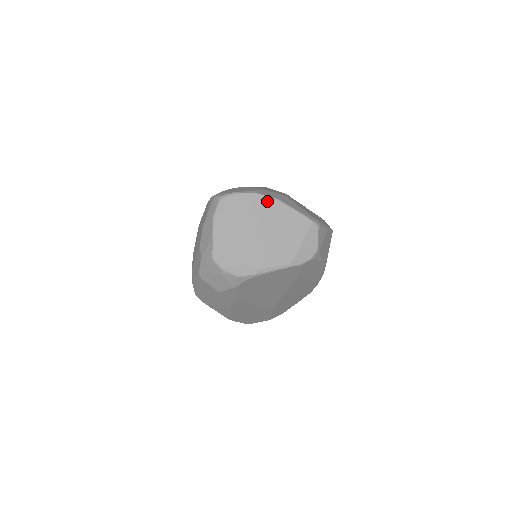
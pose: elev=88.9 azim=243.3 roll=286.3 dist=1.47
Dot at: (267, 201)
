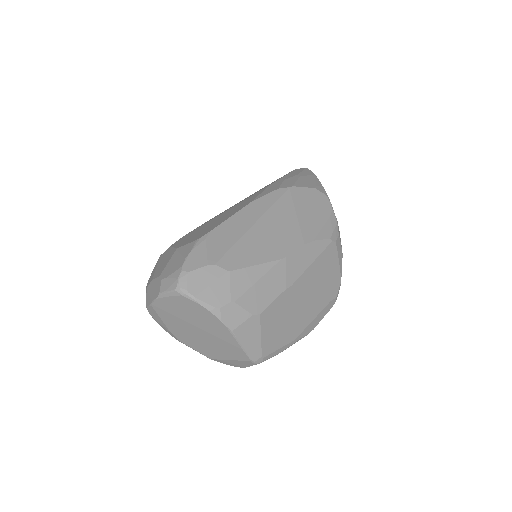
Dot at: (219, 324)
